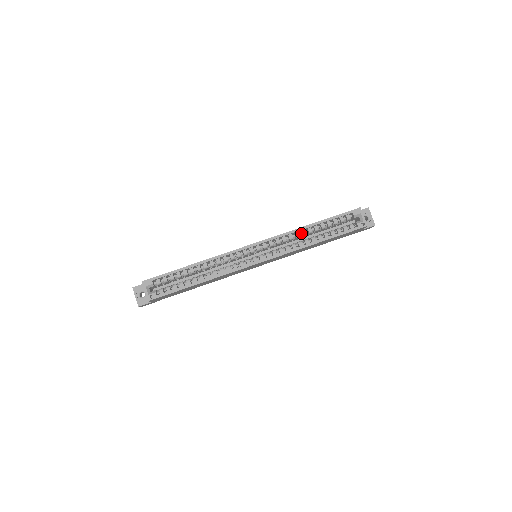
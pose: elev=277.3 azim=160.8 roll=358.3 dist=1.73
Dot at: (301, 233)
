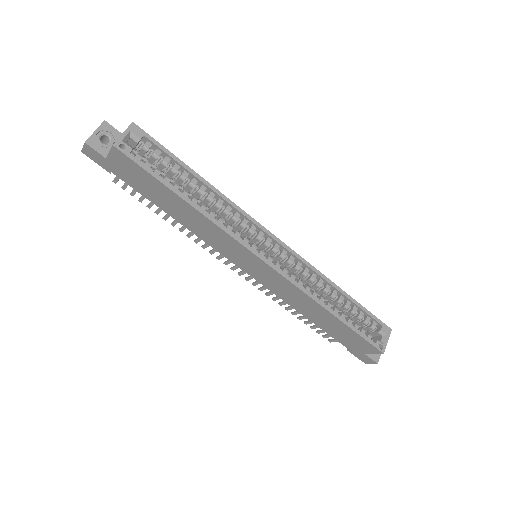
Dot at: (323, 286)
